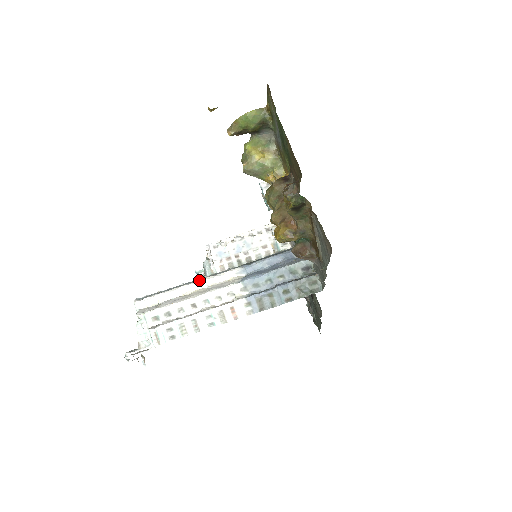
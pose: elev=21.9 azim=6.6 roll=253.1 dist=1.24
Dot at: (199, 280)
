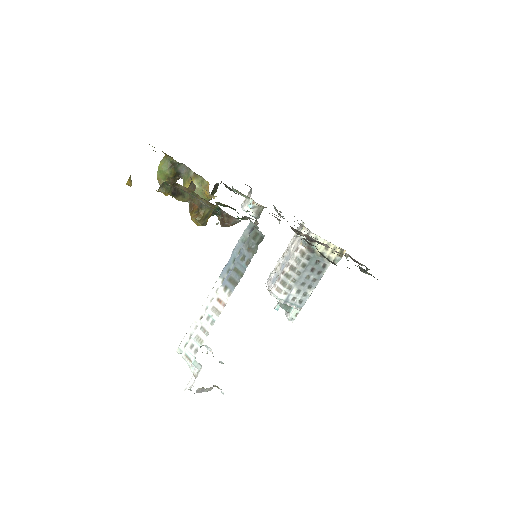
Dot at: occluded
